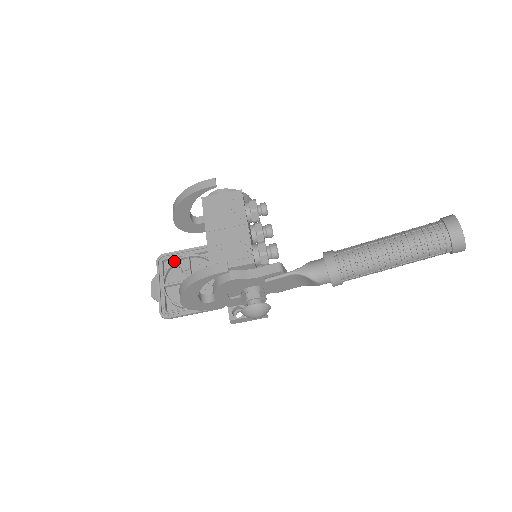
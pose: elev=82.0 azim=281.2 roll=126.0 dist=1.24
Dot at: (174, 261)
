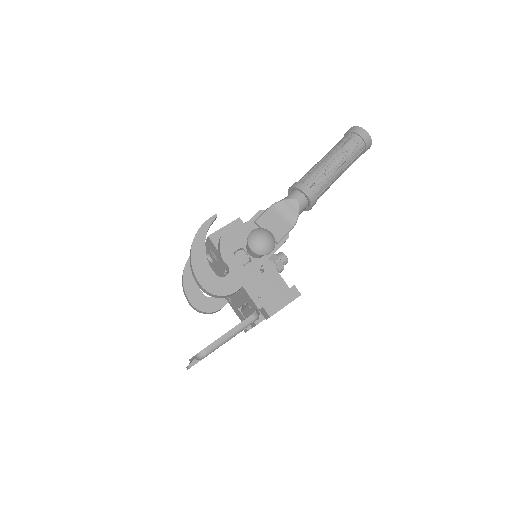
Dot at: occluded
